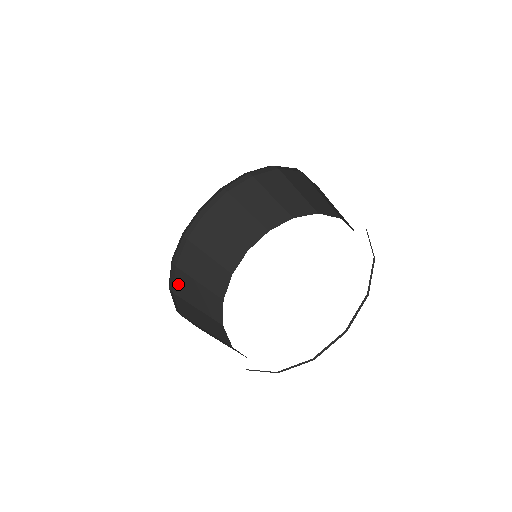
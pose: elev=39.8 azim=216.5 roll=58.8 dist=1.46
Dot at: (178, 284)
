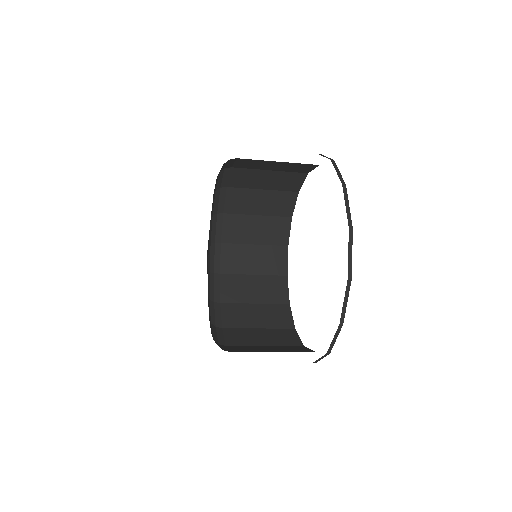
Dot at: (227, 231)
